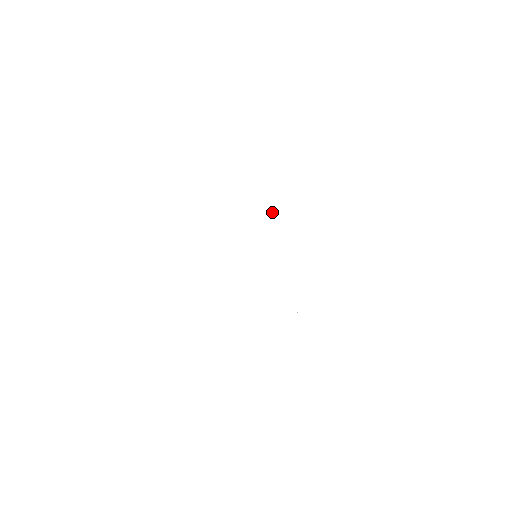
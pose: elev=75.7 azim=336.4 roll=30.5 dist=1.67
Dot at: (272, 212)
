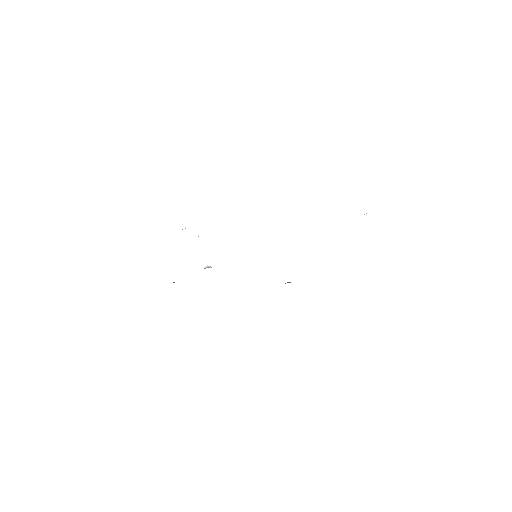
Dot at: occluded
